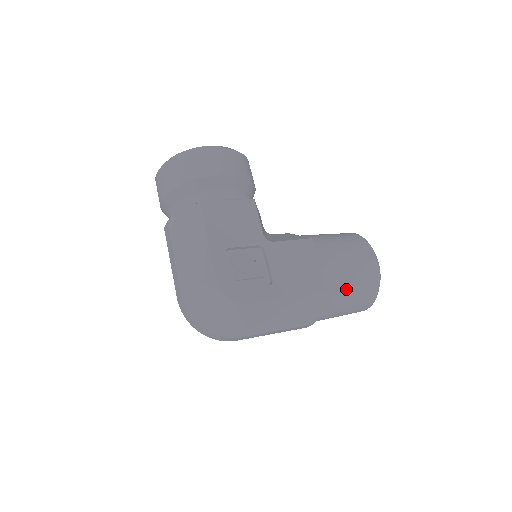
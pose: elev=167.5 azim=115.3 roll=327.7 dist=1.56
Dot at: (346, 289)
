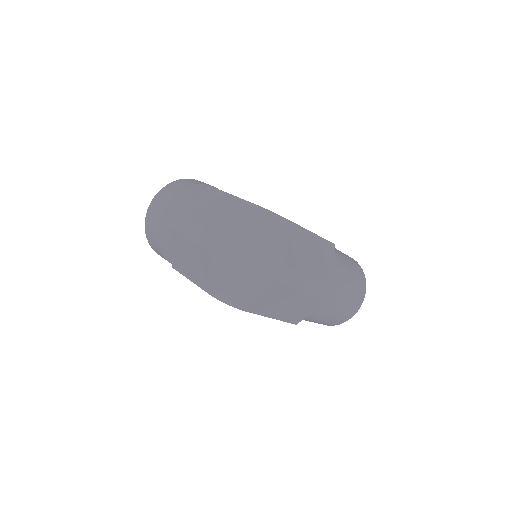
Dot at: (344, 259)
